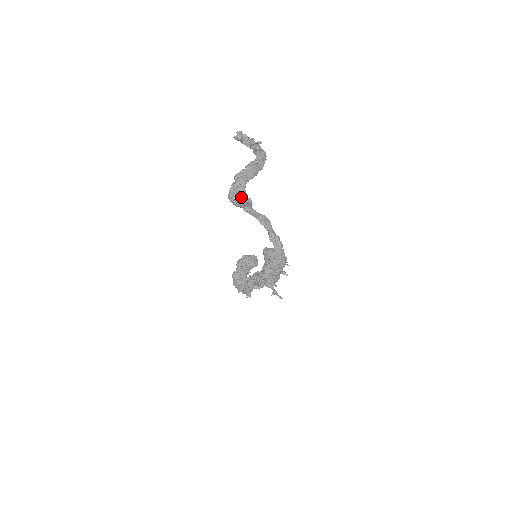
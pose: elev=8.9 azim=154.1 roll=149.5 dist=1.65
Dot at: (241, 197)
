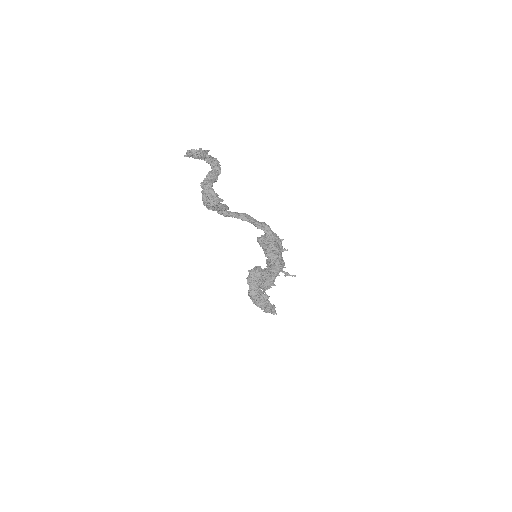
Dot at: (213, 197)
